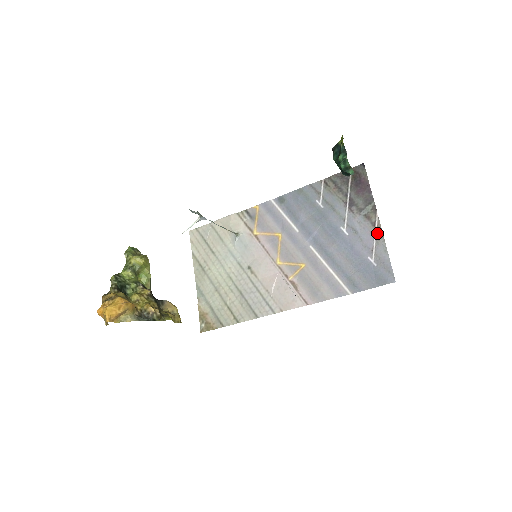
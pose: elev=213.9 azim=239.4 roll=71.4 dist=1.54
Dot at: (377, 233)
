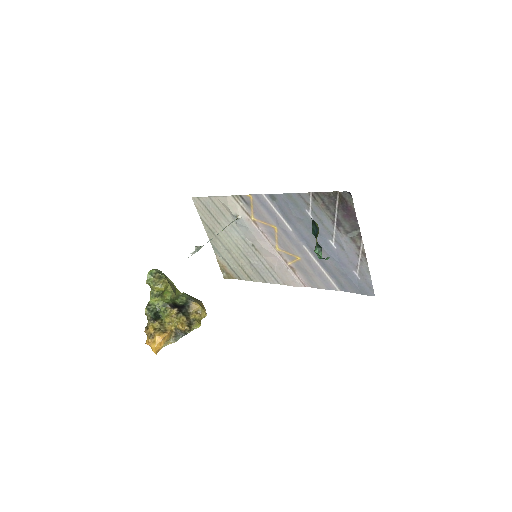
Dot at: (361, 256)
